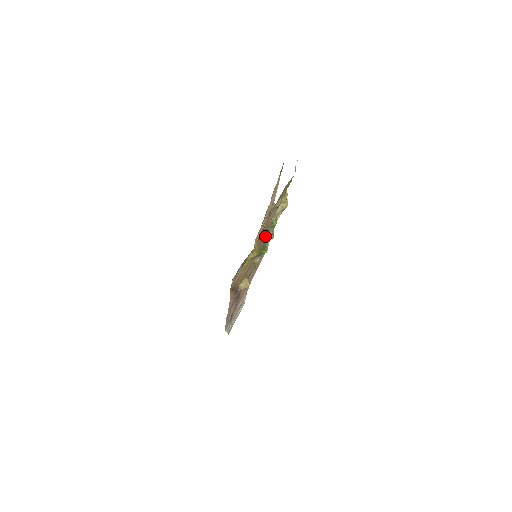
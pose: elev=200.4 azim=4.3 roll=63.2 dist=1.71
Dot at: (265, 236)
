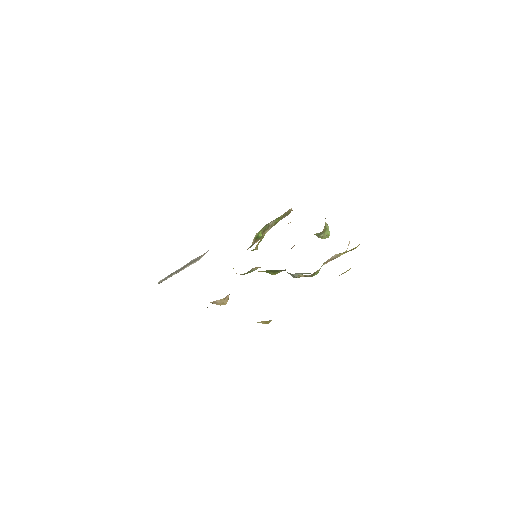
Dot at: occluded
